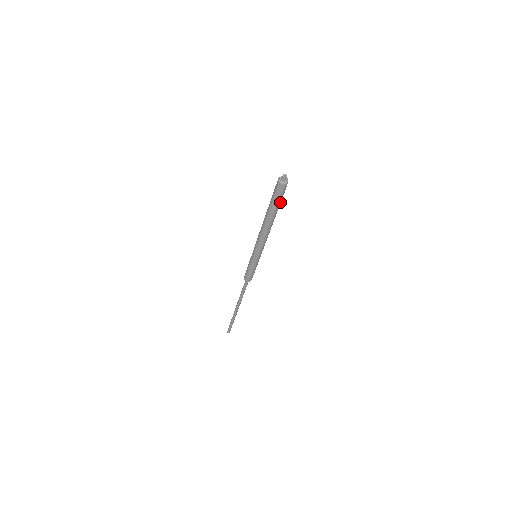
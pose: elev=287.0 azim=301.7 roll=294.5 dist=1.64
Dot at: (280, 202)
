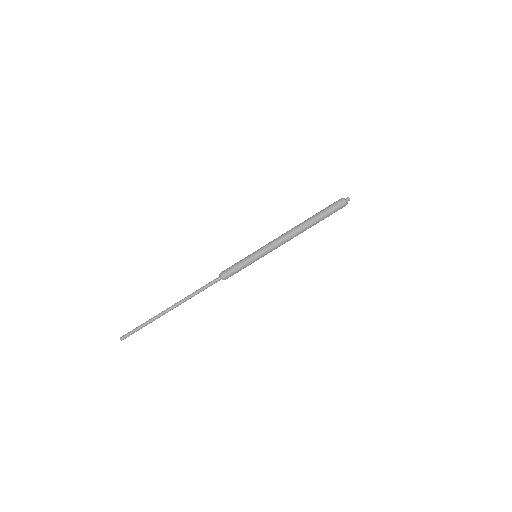
Dot at: (326, 215)
